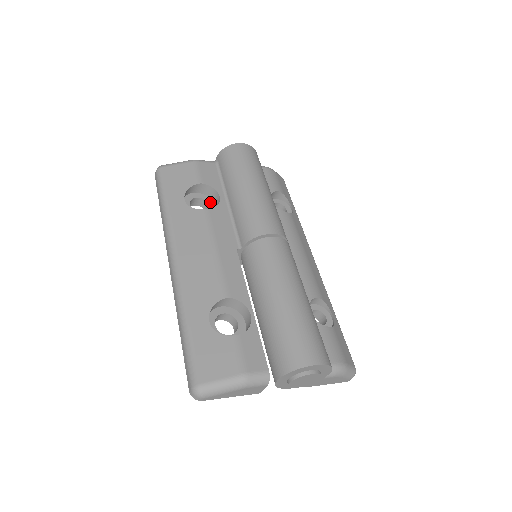
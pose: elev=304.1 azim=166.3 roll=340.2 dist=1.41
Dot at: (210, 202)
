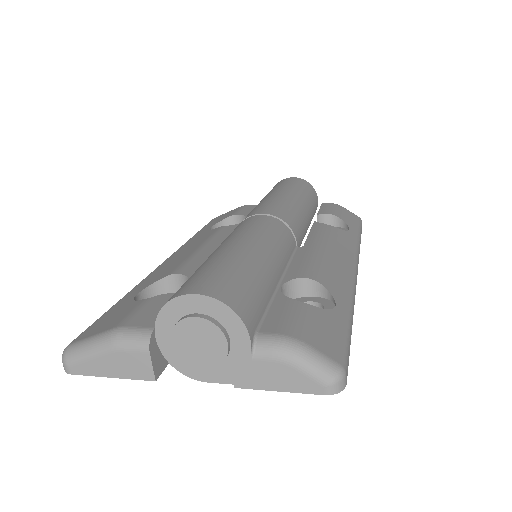
Dot at: occluded
